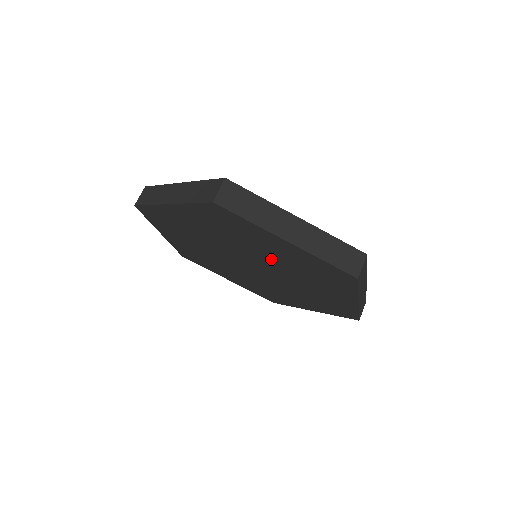
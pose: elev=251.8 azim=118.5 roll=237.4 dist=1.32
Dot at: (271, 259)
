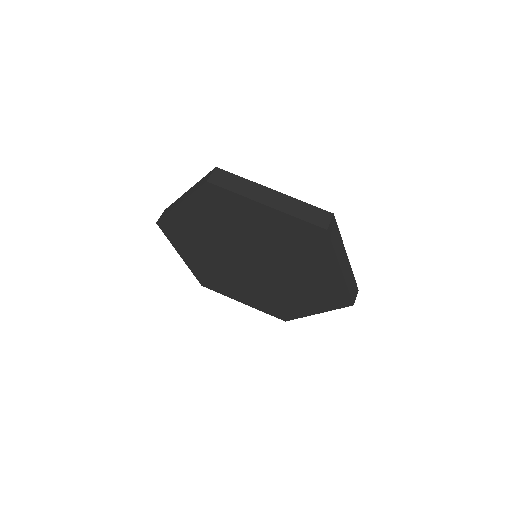
Dot at: (292, 269)
